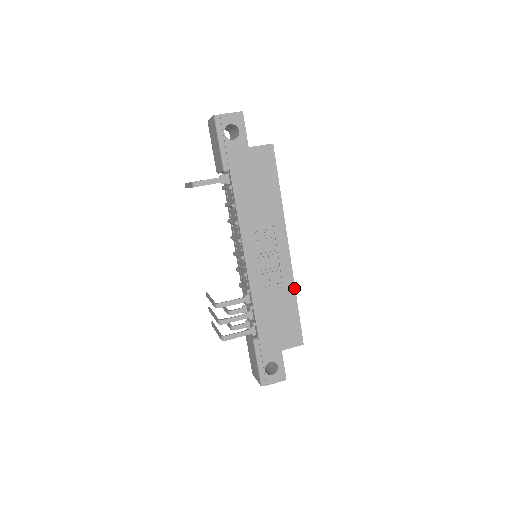
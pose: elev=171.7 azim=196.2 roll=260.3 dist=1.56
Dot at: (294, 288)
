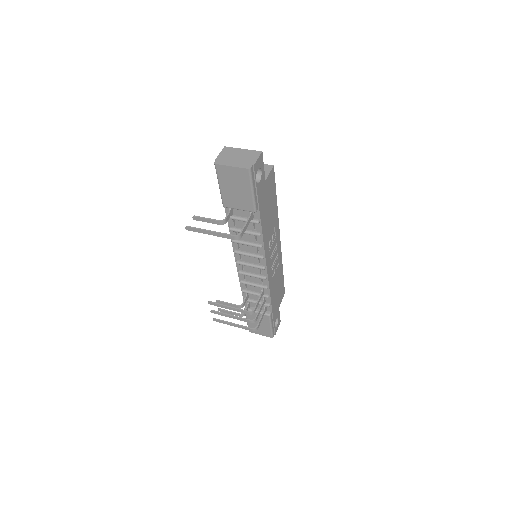
Dot at: occluded
